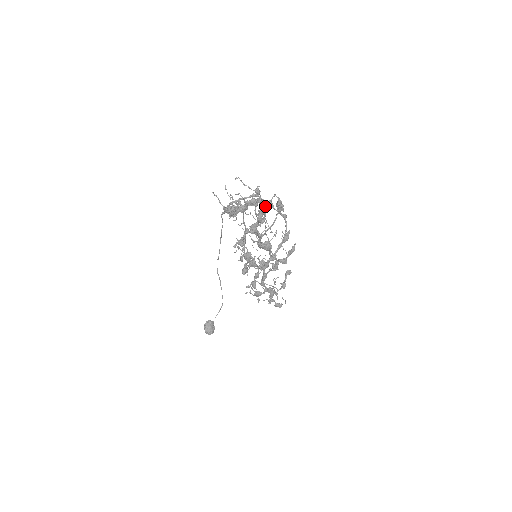
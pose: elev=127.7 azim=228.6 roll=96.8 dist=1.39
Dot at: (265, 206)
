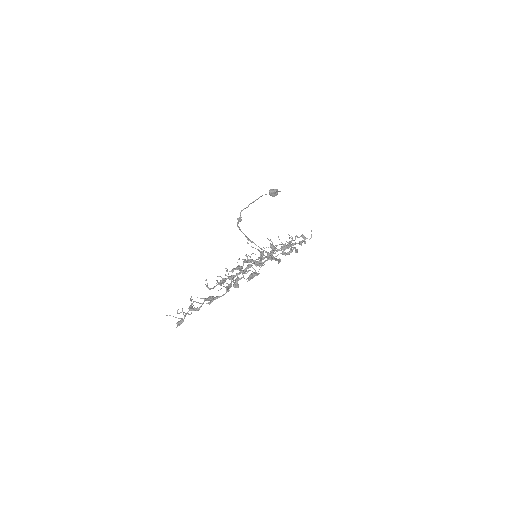
Dot at: occluded
